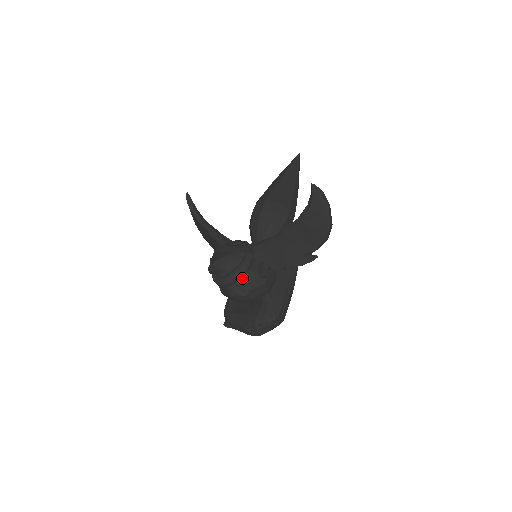
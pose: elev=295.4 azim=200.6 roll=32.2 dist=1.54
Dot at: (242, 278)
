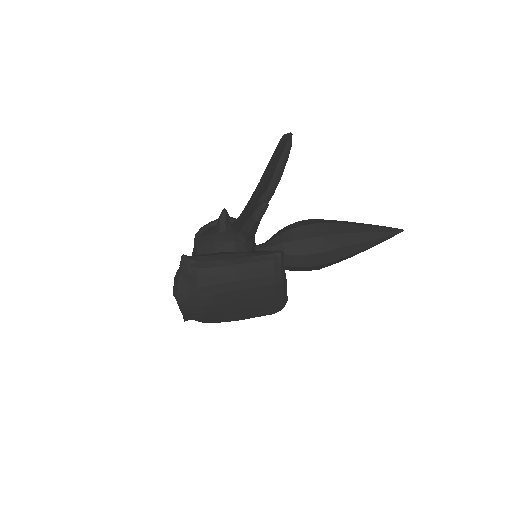
Dot at: occluded
